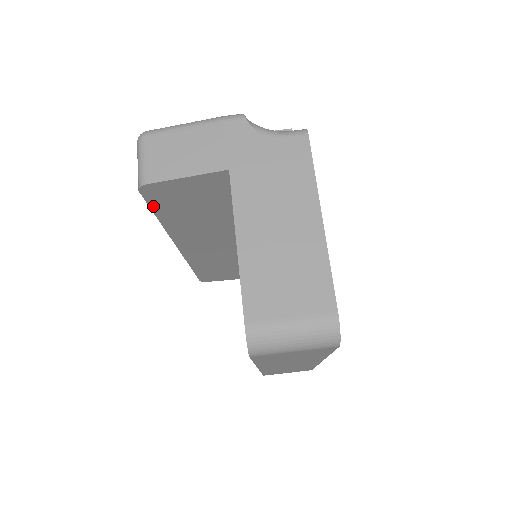
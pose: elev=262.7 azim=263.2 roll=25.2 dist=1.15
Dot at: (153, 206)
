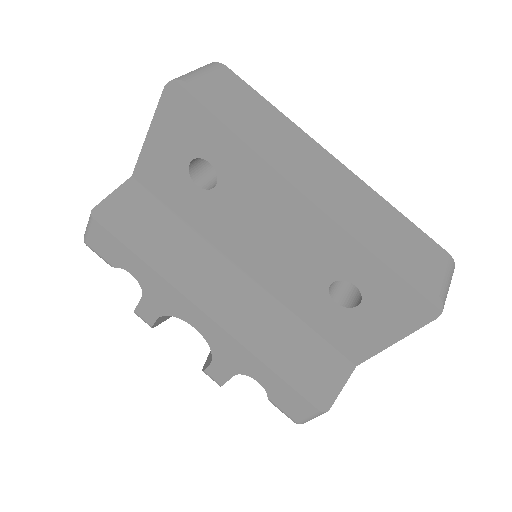
Dot at: (120, 238)
